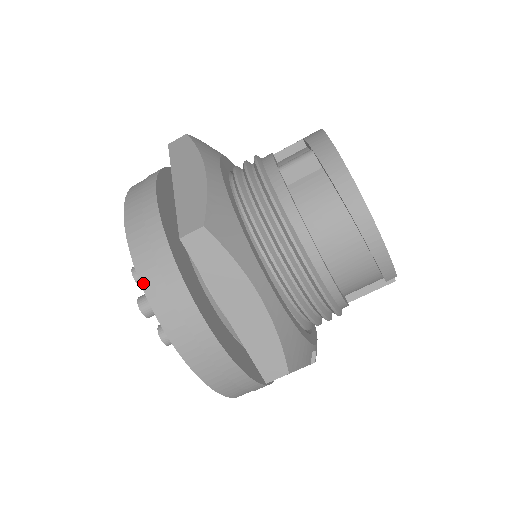
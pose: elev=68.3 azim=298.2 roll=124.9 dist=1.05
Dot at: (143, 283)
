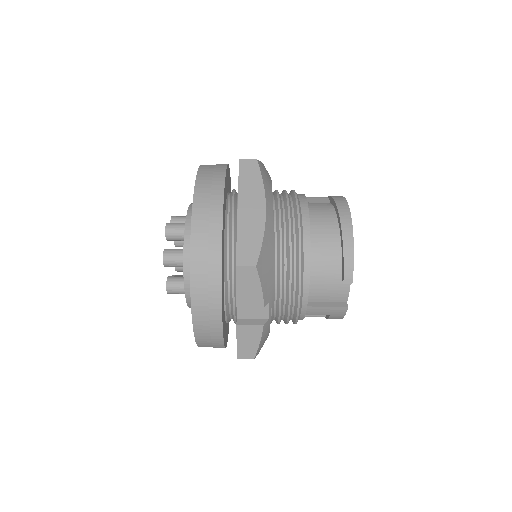
Dot at: (198, 177)
